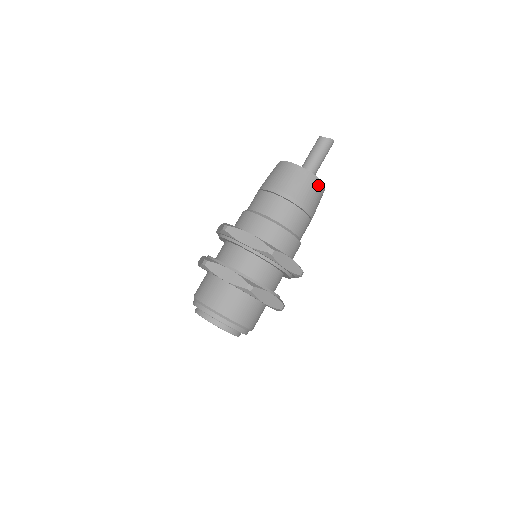
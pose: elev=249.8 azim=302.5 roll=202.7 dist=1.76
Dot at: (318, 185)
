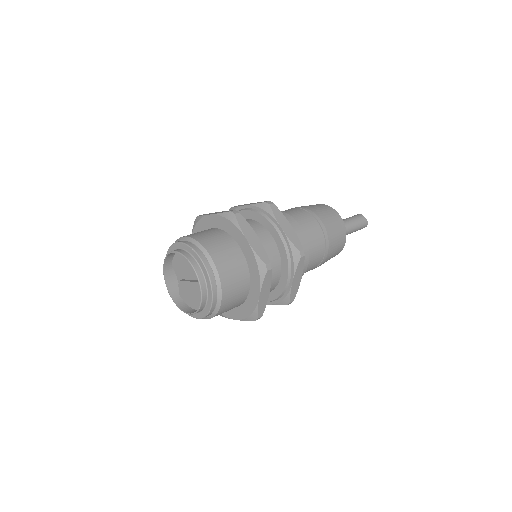
Dot at: (342, 245)
